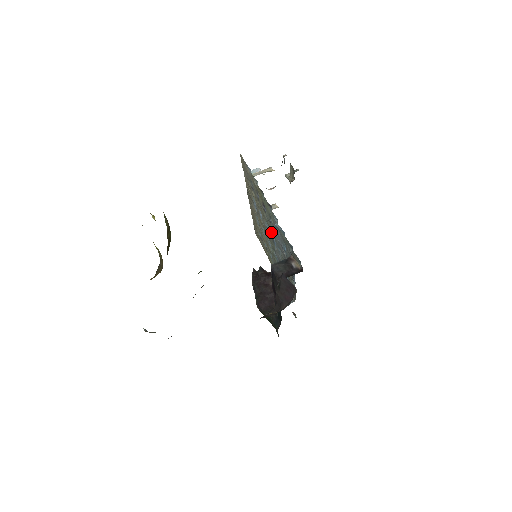
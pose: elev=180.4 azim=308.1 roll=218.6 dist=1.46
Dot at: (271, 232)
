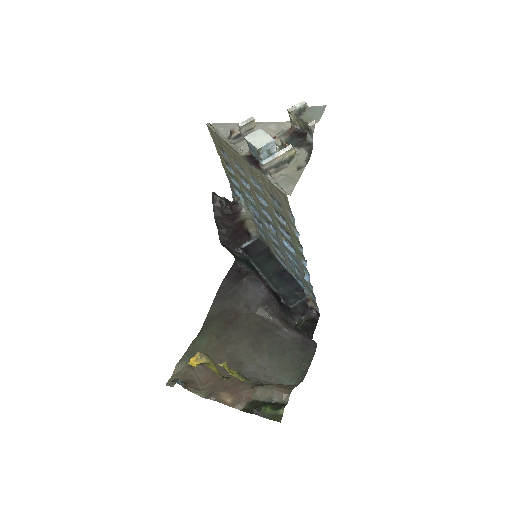
Dot at: (273, 226)
